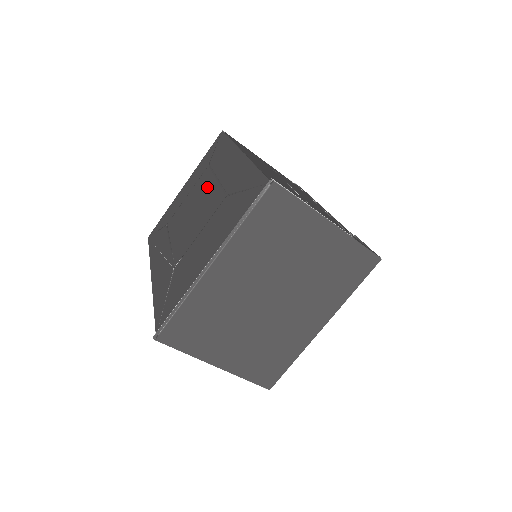
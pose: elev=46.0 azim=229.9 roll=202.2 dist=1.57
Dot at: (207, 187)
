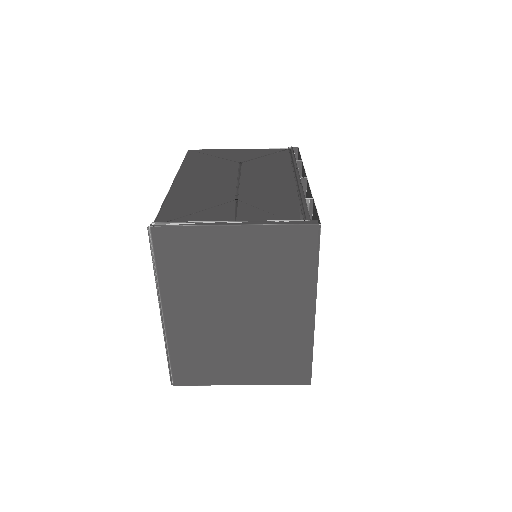
Dot at: occluded
